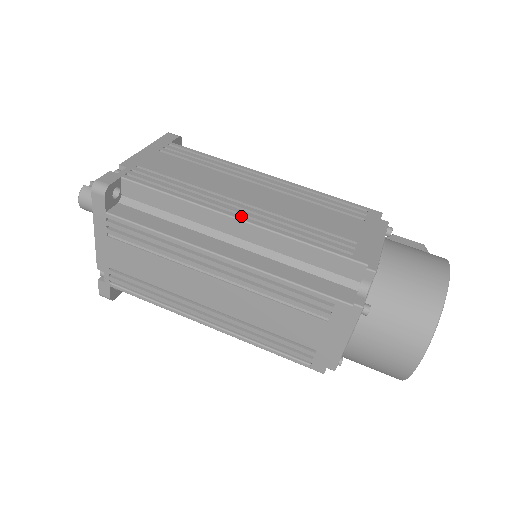
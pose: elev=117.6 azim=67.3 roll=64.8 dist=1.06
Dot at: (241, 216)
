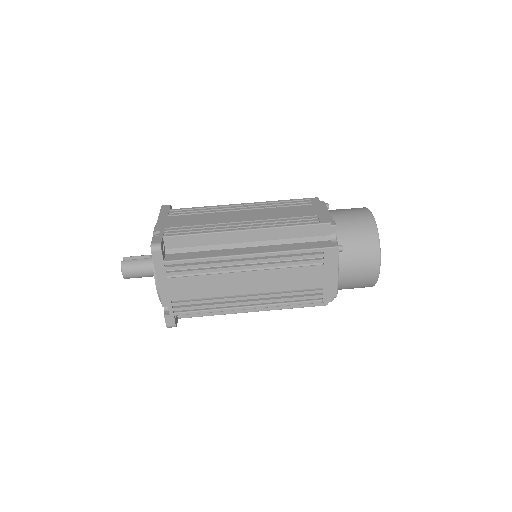
Dot at: (248, 228)
